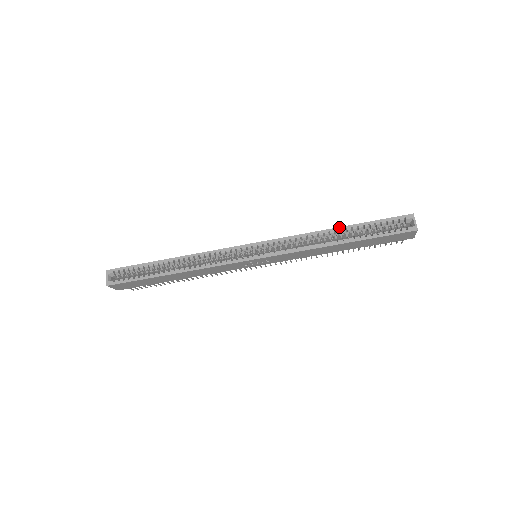
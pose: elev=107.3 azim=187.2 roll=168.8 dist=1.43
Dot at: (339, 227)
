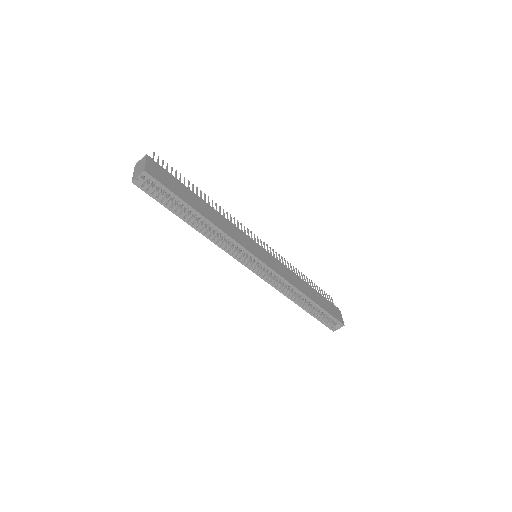
Dot at: (312, 300)
